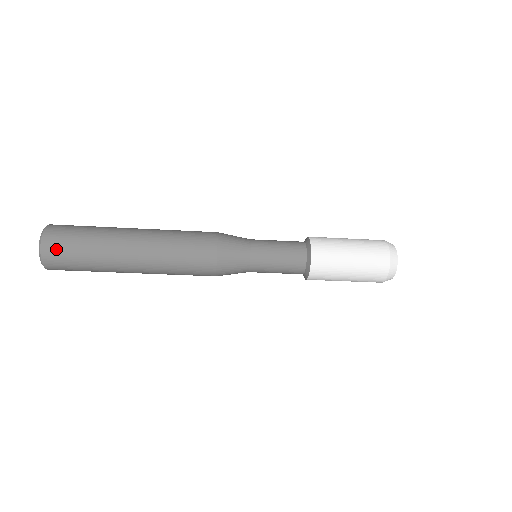
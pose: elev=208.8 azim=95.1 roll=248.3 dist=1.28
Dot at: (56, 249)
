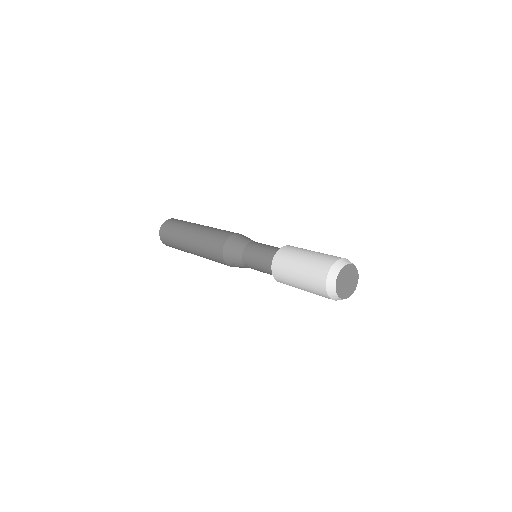
Dot at: (164, 231)
